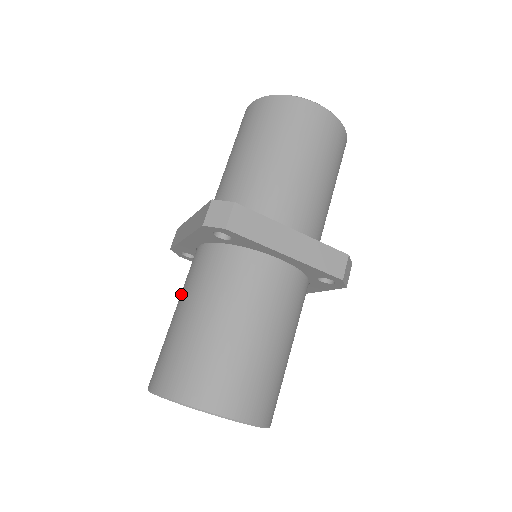
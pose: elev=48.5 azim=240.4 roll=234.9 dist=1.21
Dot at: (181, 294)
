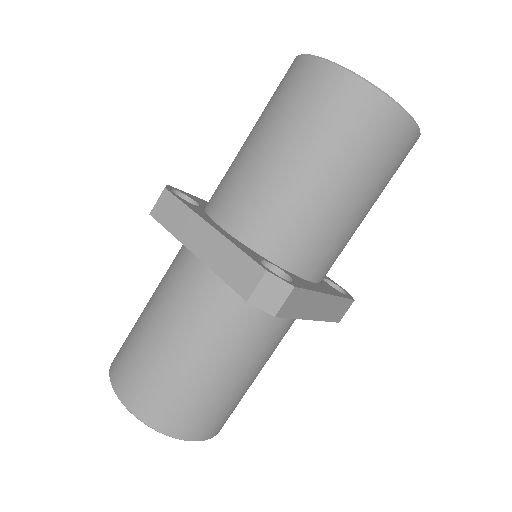
Dot at: (171, 307)
